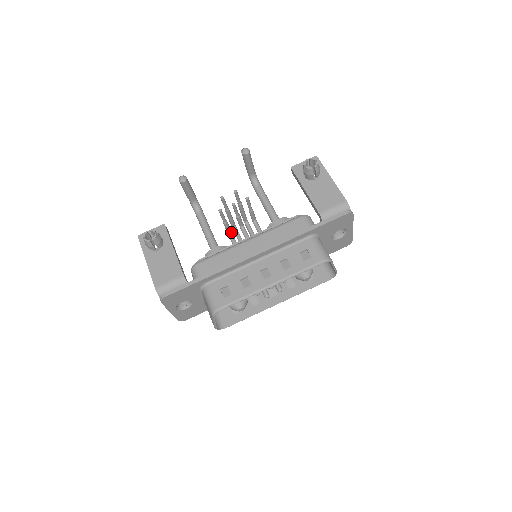
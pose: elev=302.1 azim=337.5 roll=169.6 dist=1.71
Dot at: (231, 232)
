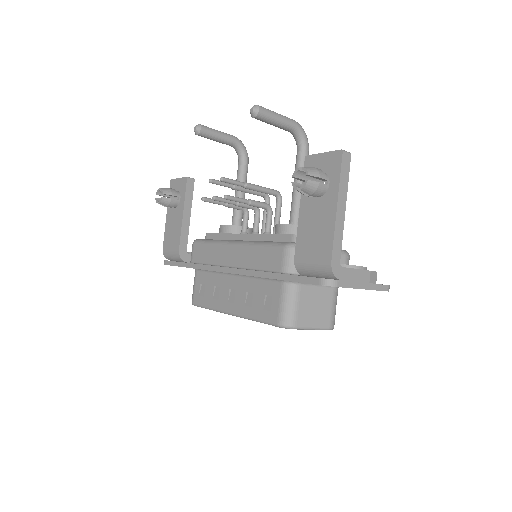
Dot at: (245, 211)
